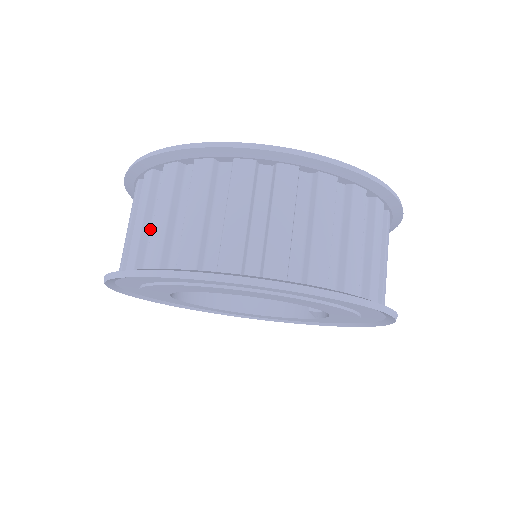
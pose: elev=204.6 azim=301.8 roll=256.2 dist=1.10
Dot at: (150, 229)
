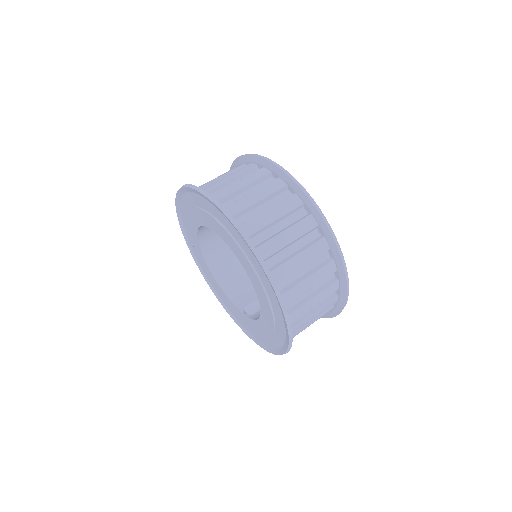
Dot at: (241, 194)
